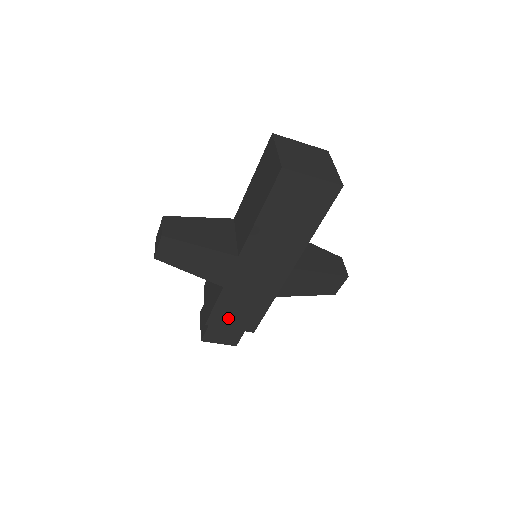
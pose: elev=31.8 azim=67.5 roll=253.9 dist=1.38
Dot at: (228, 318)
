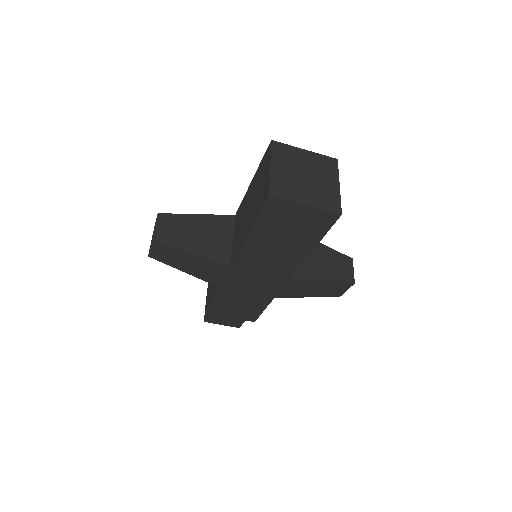
Dot at: (227, 310)
